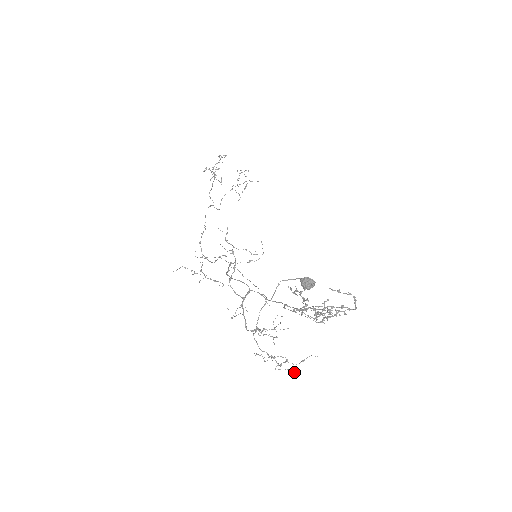
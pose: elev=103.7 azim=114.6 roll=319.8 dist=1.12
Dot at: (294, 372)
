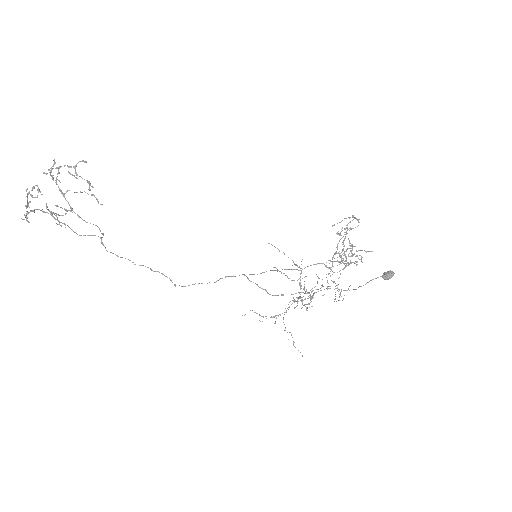
Dot at: occluded
